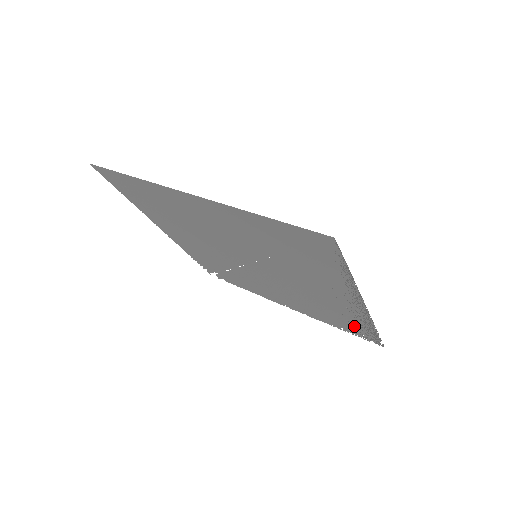
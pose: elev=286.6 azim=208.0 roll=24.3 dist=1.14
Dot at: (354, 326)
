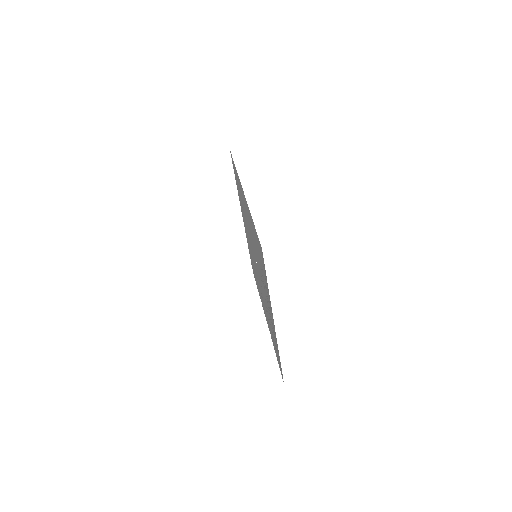
Dot at: occluded
